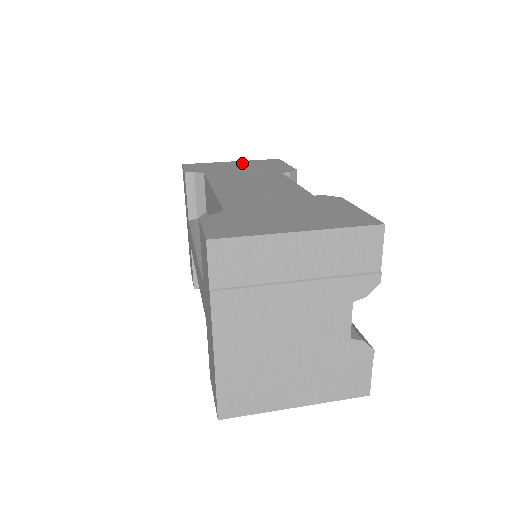
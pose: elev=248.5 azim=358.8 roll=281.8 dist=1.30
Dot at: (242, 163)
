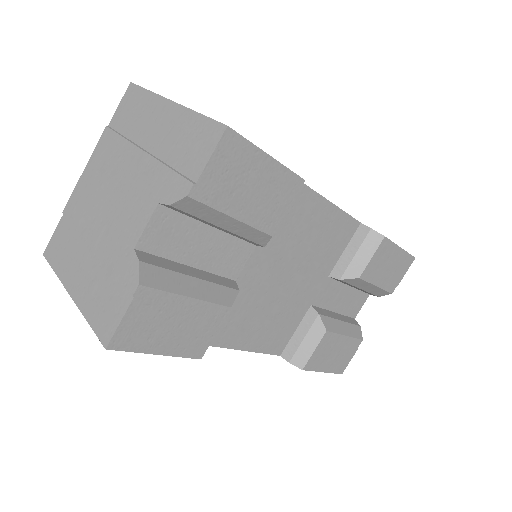
Dot at: occluded
